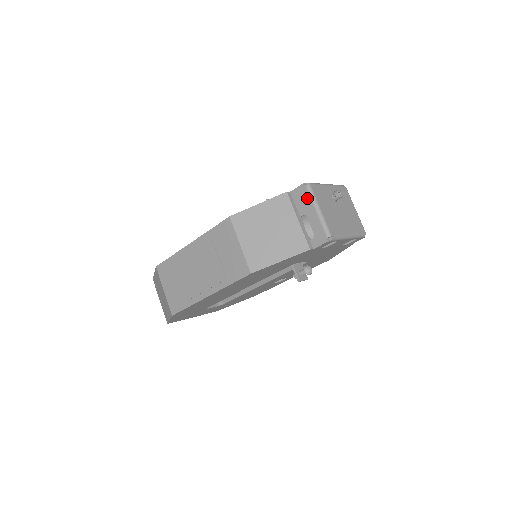
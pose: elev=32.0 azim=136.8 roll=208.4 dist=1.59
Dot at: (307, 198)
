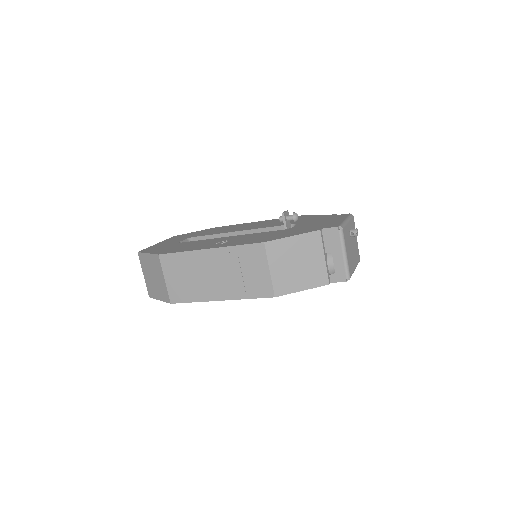
Dot at: (337, 240)
